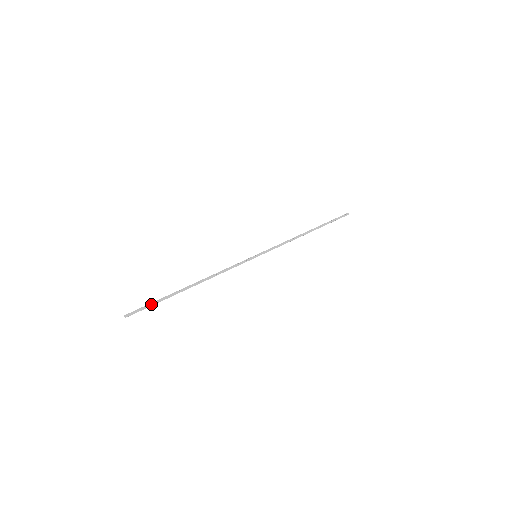
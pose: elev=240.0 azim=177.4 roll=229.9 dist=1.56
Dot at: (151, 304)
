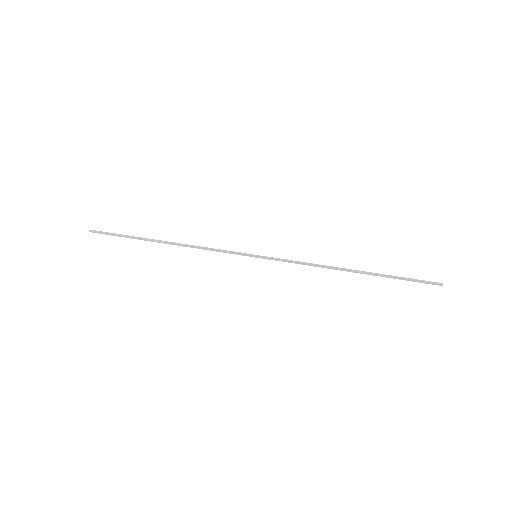
Dot at: (116, 235)
